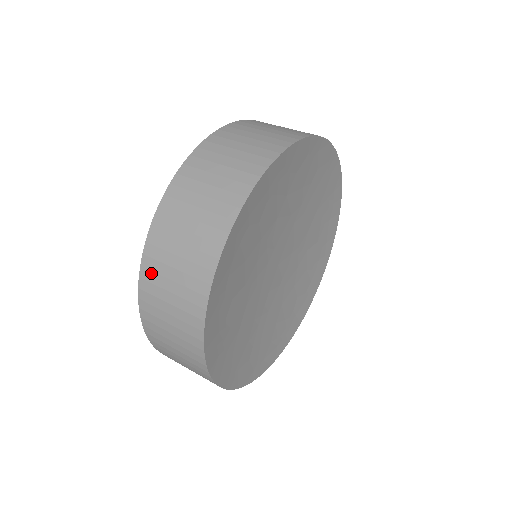
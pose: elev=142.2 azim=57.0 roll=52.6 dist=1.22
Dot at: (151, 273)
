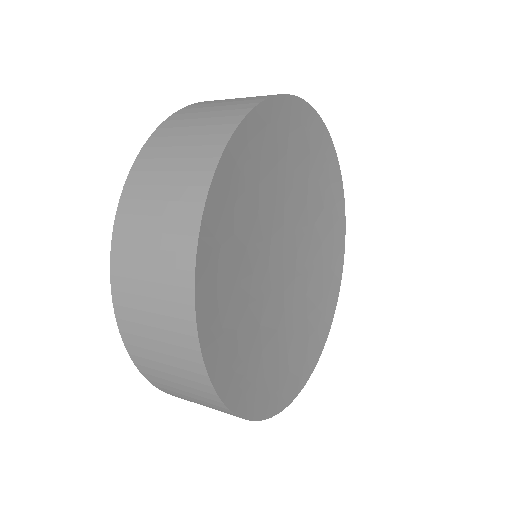
Dot at: (133, 337)
